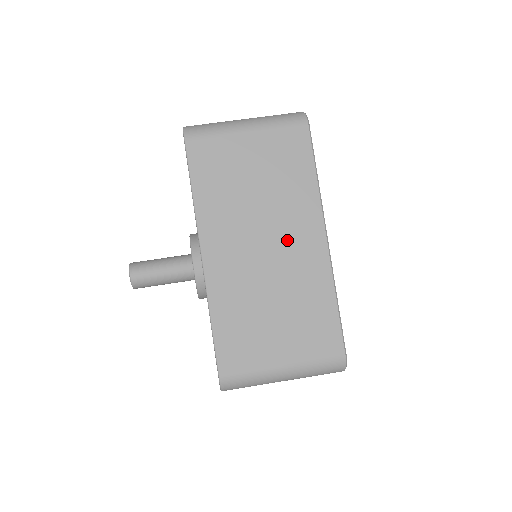
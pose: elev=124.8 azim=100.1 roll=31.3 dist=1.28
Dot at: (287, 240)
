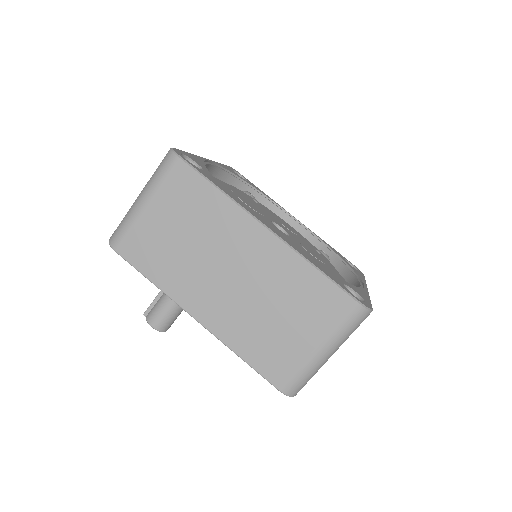
Dot at: occluded
